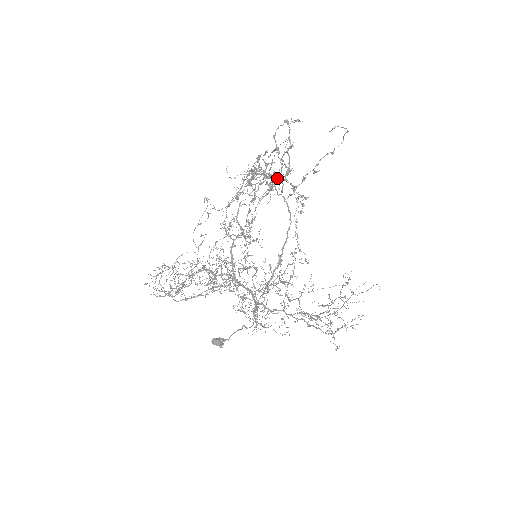
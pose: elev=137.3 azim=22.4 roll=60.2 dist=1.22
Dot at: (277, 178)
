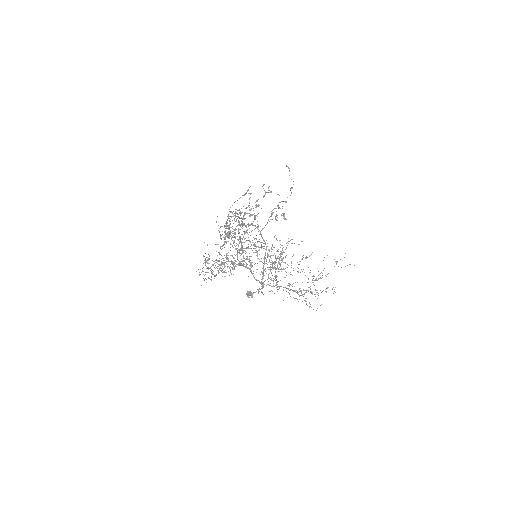
Dot at: (248, 225)
